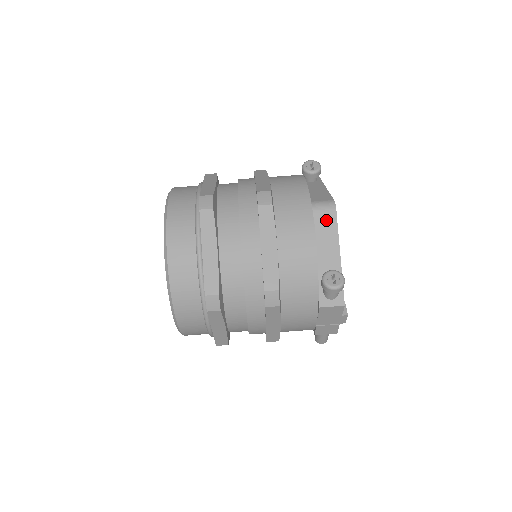
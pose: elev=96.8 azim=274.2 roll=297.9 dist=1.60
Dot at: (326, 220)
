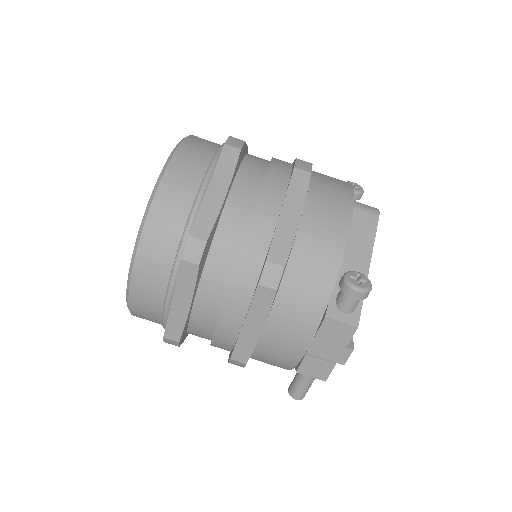
Dot at: (364, 222)
